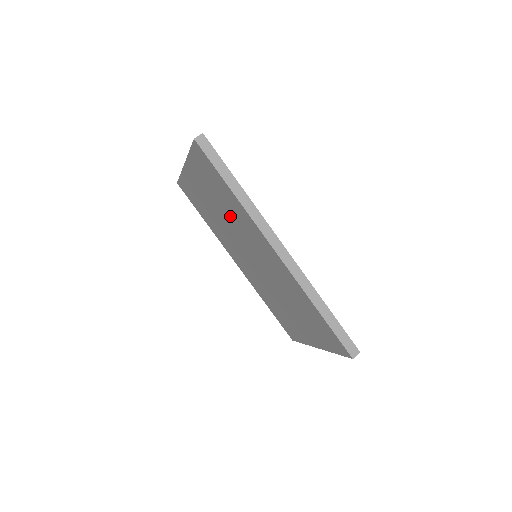
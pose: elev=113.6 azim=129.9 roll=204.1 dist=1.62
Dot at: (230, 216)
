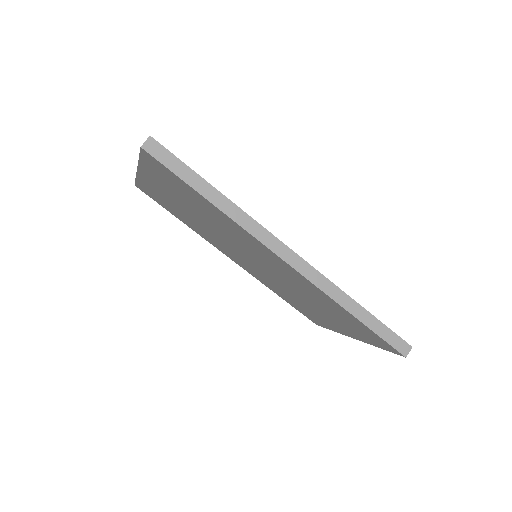
Dot at: (213, 223)
